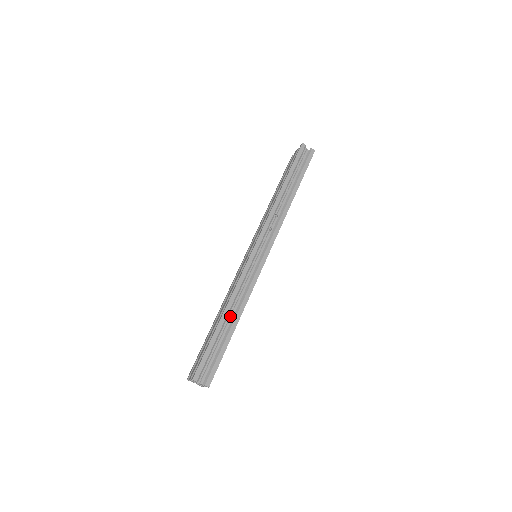
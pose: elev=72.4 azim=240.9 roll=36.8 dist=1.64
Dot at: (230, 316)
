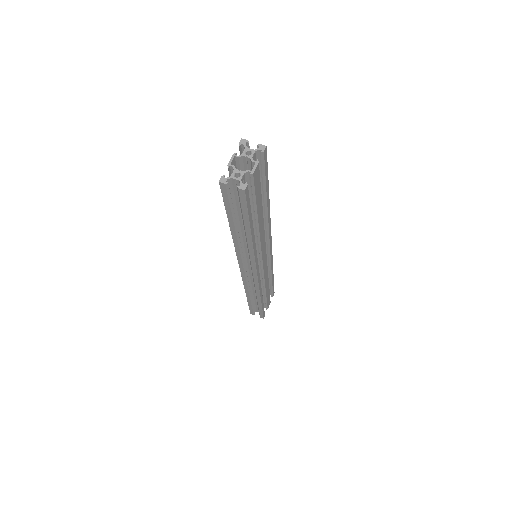
Dot at: occluded
